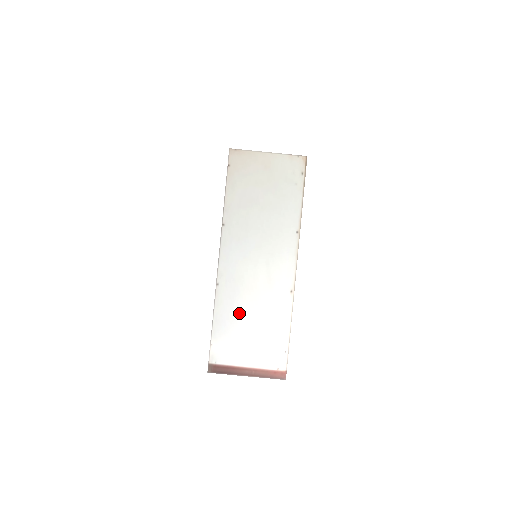
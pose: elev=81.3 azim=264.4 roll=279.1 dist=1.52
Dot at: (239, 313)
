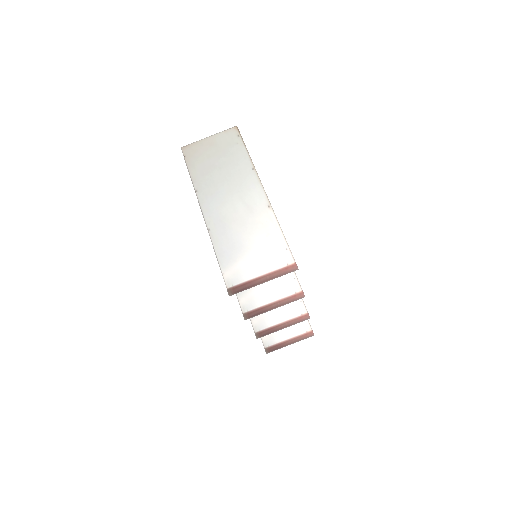
Dot at: (235, 241)
